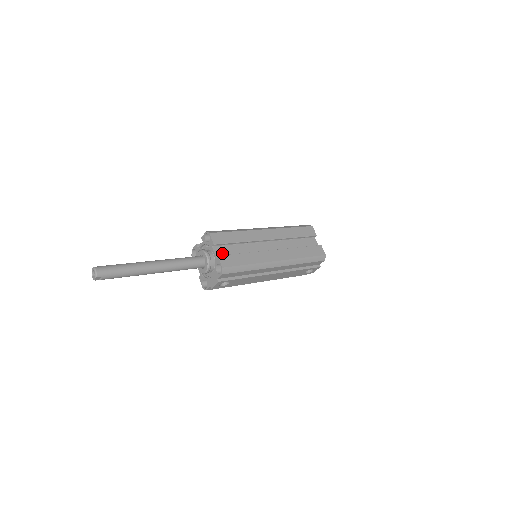
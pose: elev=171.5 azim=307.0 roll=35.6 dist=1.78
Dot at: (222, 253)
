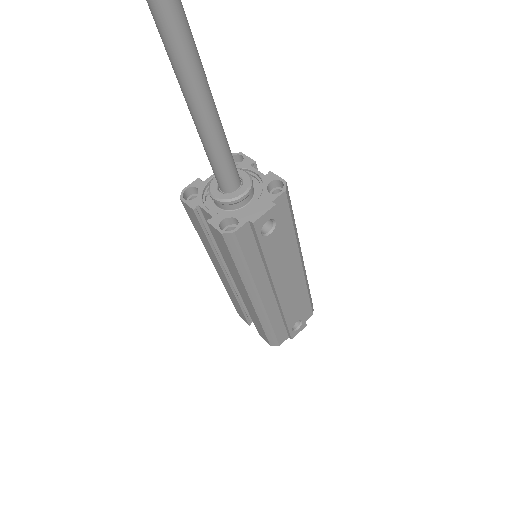
Dot at: occluded
